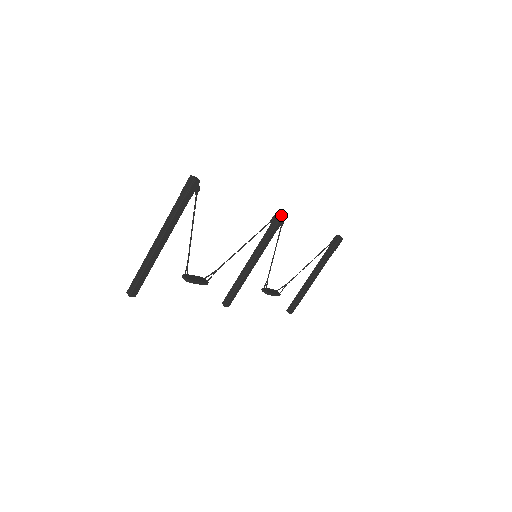
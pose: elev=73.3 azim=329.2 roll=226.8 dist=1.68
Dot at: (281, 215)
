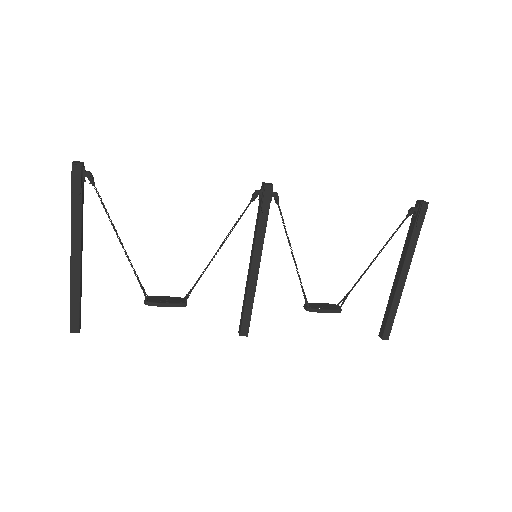
Dot at: (263, 187)
